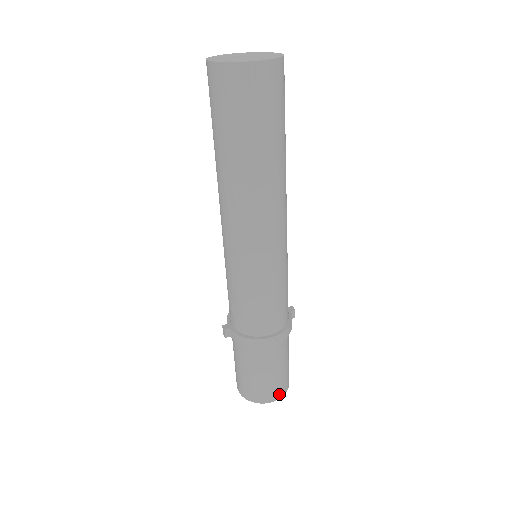
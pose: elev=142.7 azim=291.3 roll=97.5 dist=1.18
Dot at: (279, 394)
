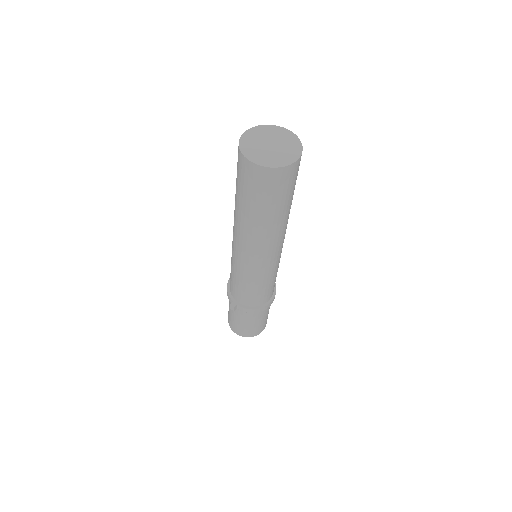
Dot at: (265, 325)
